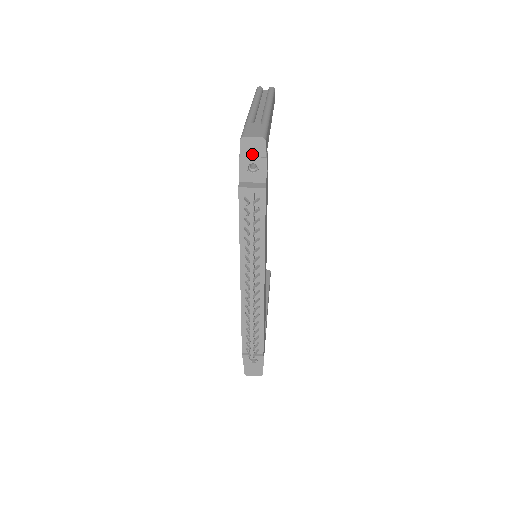
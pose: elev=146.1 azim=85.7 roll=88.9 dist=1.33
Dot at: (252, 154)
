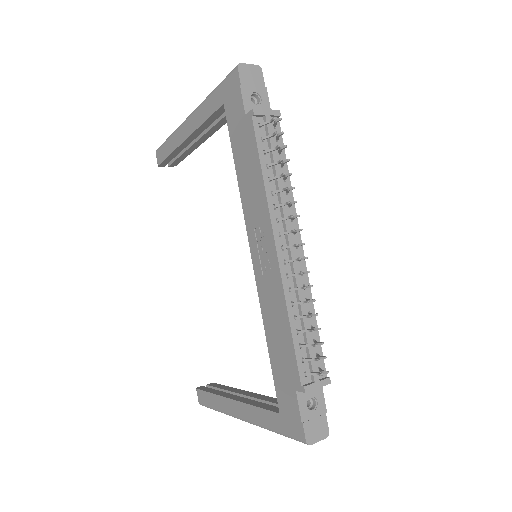
Dot at: (252, 83)
